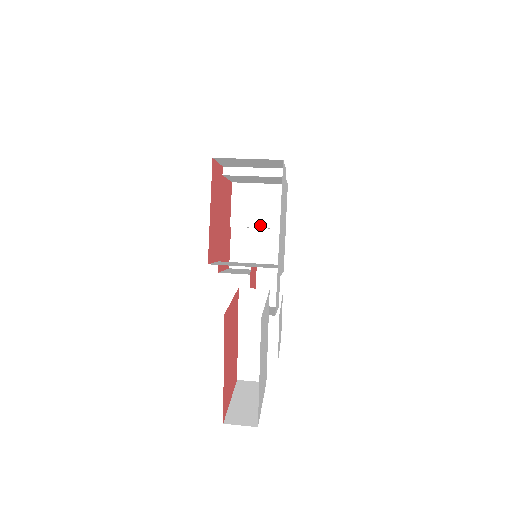
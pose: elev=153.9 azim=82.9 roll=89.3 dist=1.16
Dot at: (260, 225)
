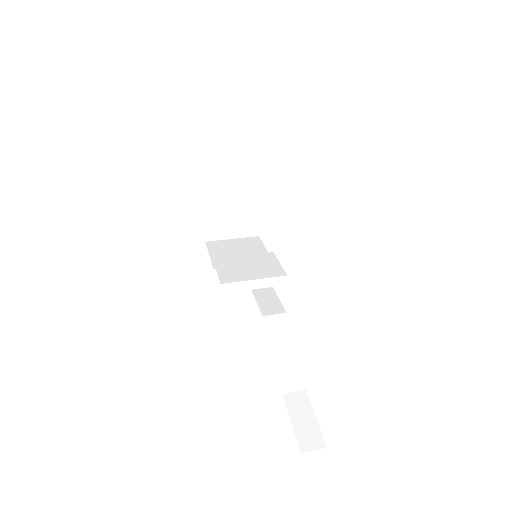
Dot at: (234, 199)
